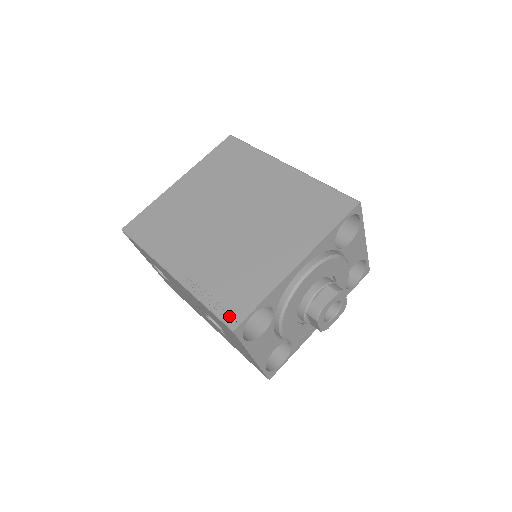
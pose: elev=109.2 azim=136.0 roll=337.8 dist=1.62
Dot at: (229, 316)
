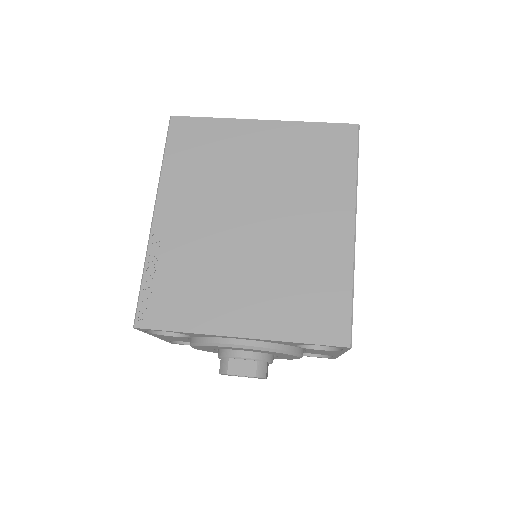
Dot at: (145, 311)
